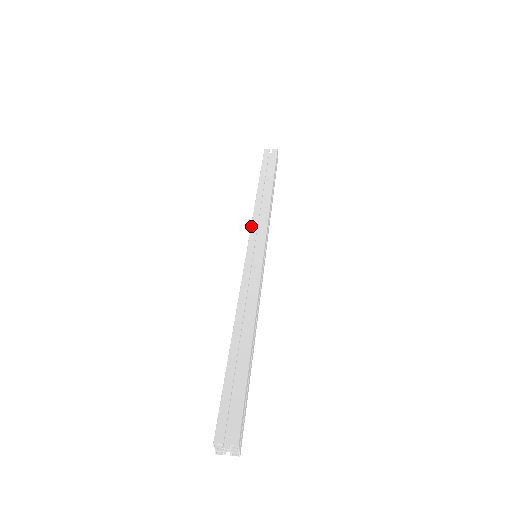
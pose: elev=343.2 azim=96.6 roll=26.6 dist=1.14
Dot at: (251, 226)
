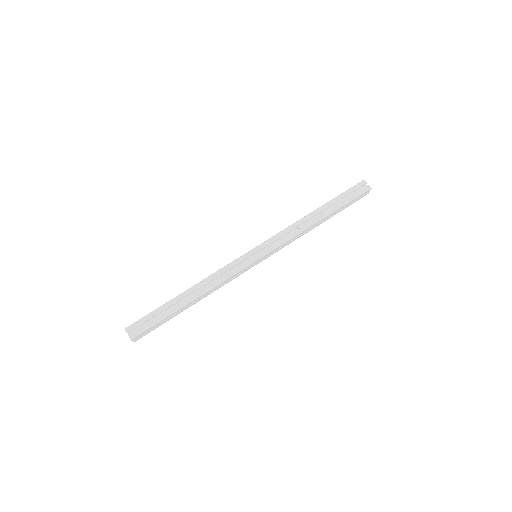
Dot at: (274, 235)
